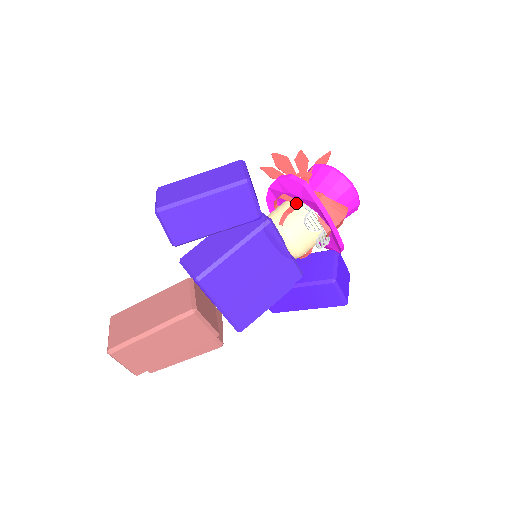
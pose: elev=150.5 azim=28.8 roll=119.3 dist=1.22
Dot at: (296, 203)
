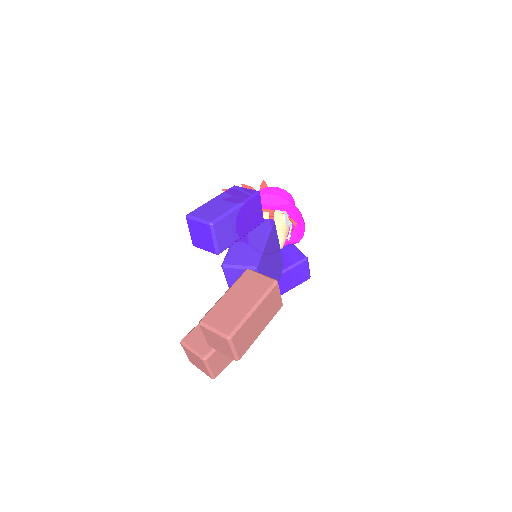
Dot at: (272, 211)
